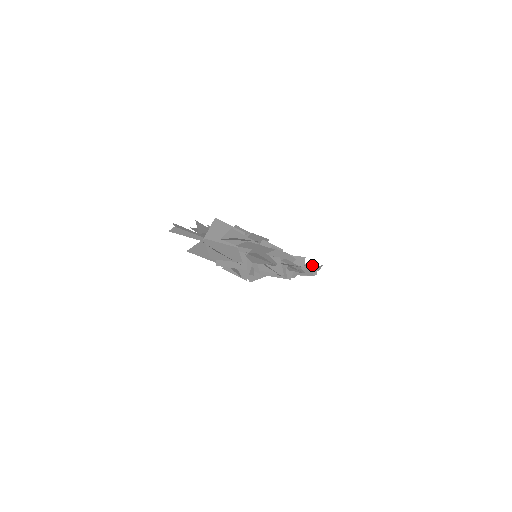
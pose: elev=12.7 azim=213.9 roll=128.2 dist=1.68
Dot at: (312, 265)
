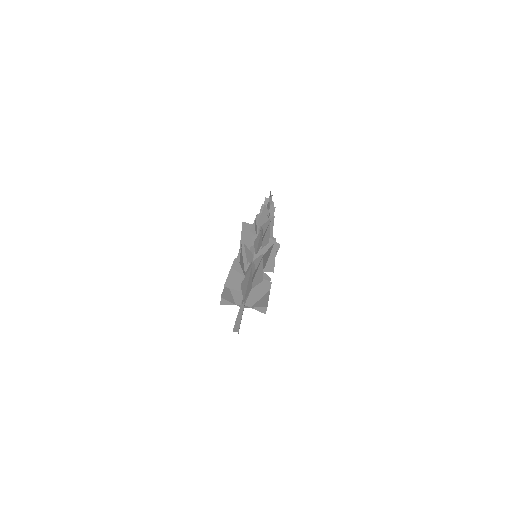
Dot at: occluded
